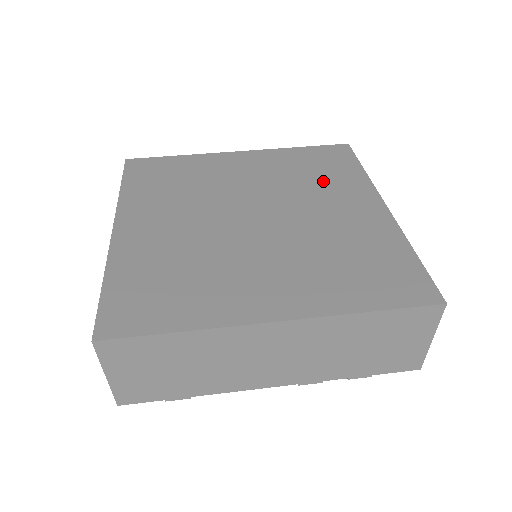
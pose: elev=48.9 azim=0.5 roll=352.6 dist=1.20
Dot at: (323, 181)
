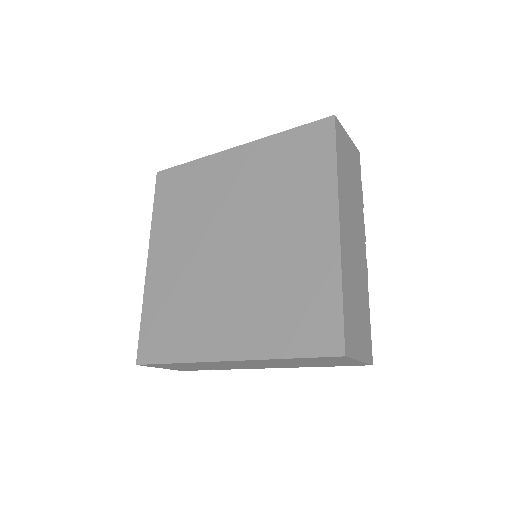
Dot at: (294, 189)
